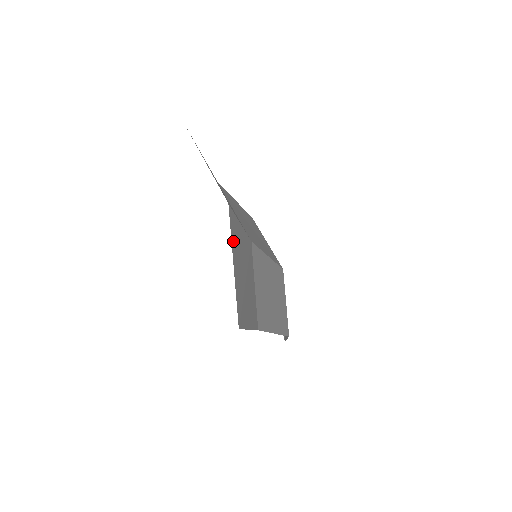
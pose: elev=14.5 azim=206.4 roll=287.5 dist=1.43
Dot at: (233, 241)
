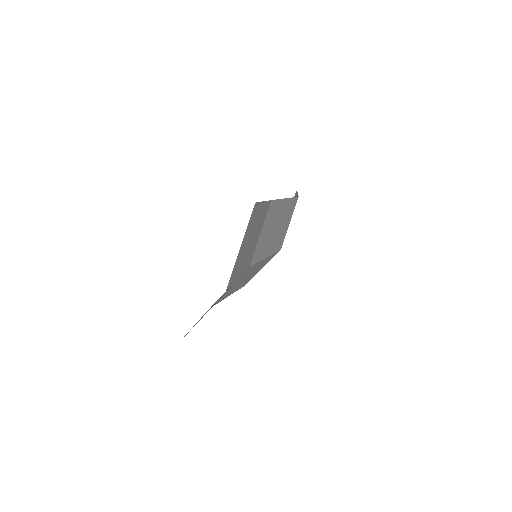
Dot at: occluded
